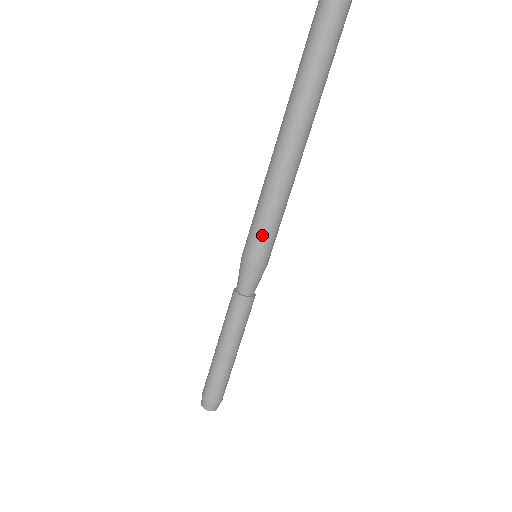
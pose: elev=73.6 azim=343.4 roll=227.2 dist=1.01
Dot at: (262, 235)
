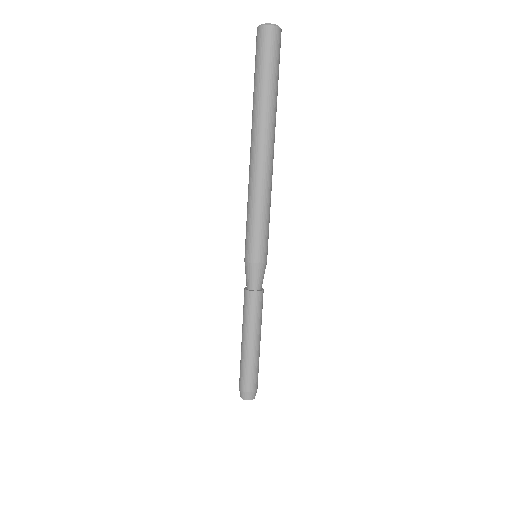
Dot at: (264, 236)
